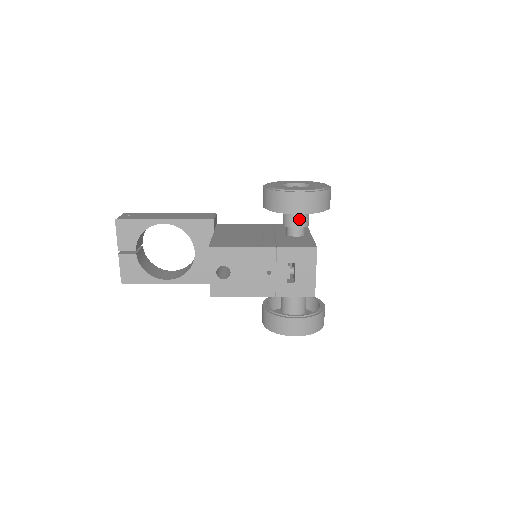
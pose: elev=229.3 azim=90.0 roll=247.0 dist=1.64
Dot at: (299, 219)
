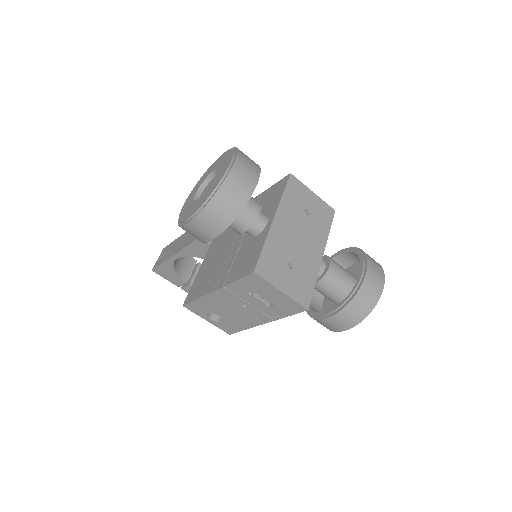
Dot at: (236, 224)
